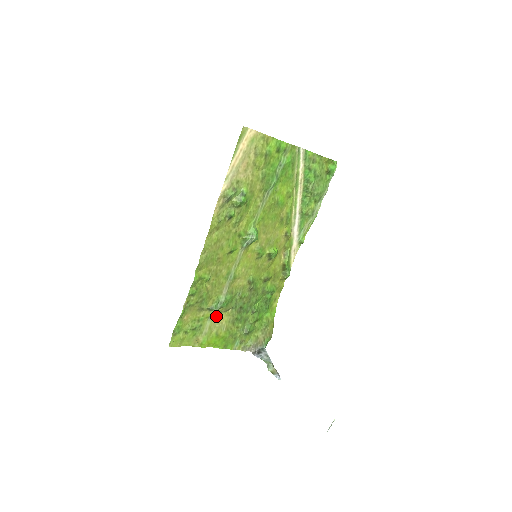
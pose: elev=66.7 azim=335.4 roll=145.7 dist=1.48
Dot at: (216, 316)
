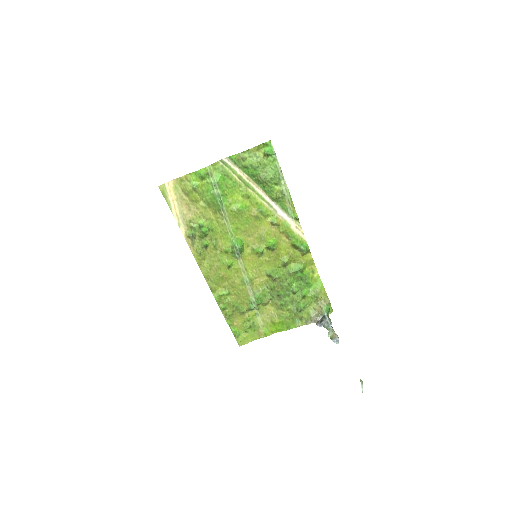
Dot at: (262, 311)
